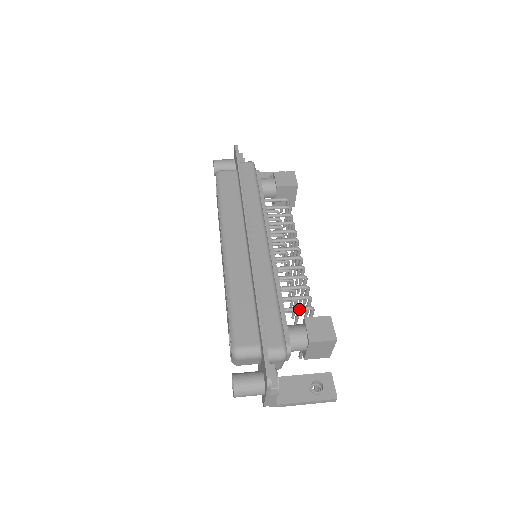
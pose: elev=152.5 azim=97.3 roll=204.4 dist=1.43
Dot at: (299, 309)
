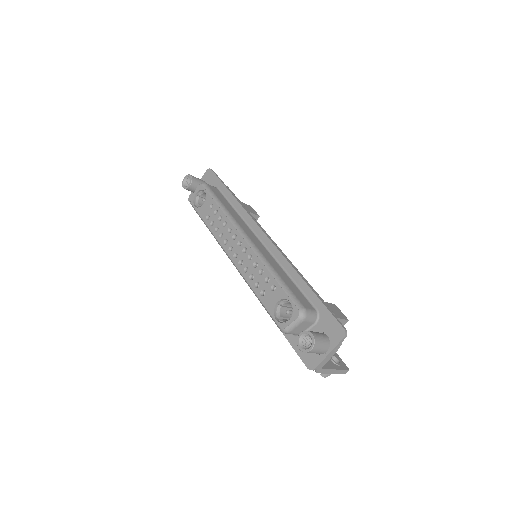
Dot at: occluded
